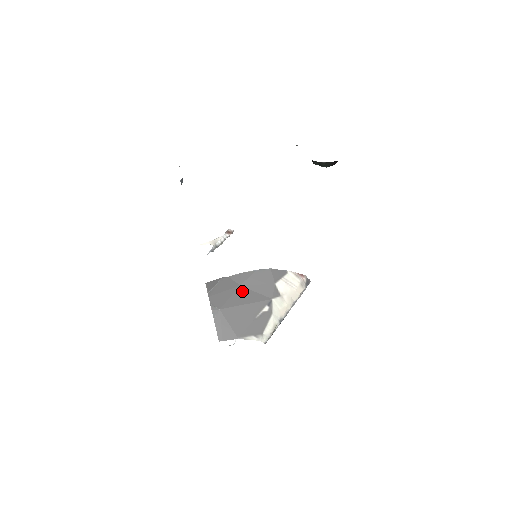
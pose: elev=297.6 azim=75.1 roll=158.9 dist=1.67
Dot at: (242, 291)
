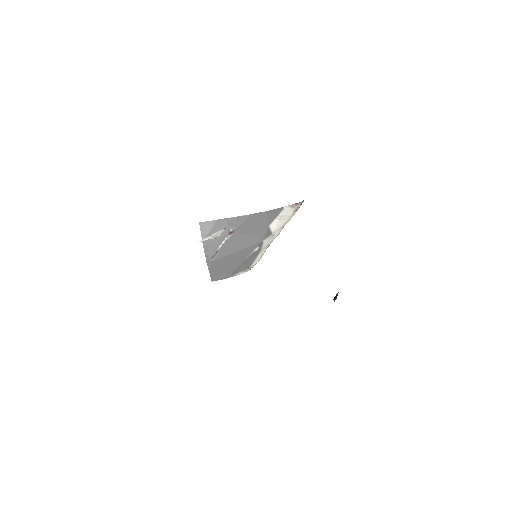
Dot at: (236, 237)
